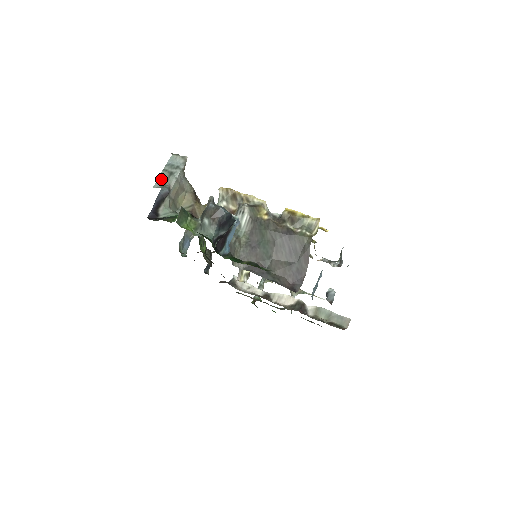
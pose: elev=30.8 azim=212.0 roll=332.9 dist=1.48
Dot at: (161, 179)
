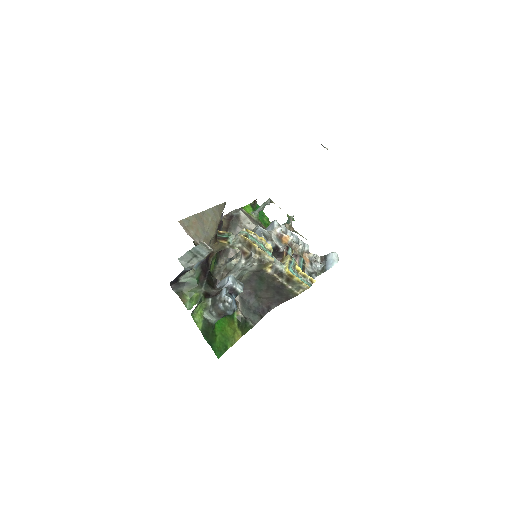
Dot at: (186, 256)
